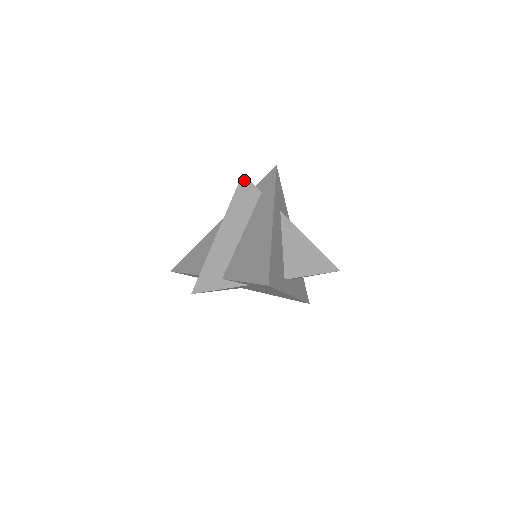
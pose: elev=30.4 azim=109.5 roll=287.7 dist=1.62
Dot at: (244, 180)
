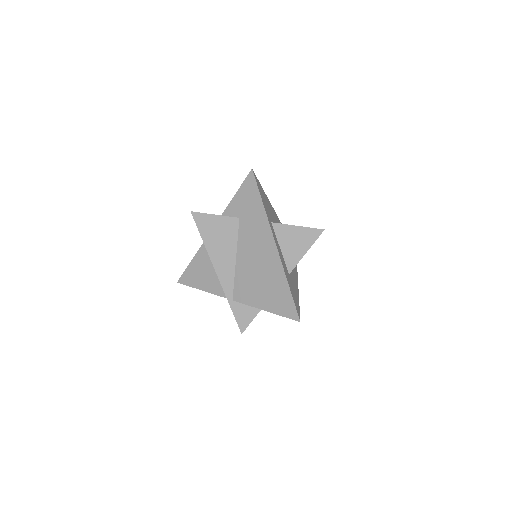
Dot at: occluded
